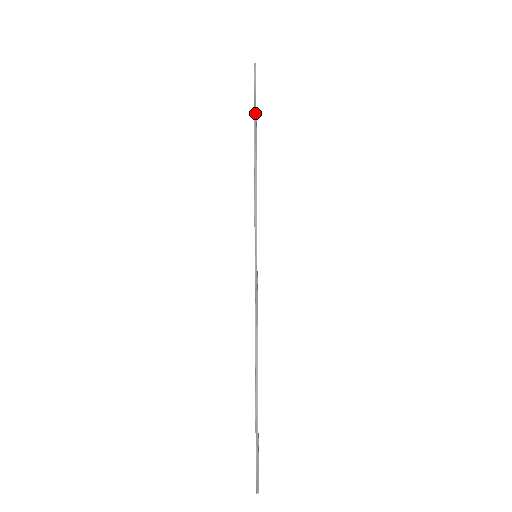
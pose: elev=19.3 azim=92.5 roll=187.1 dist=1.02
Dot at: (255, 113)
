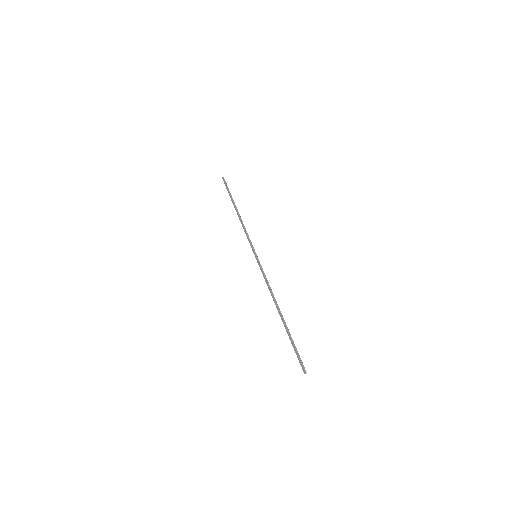
Dot at: (231, 196)
